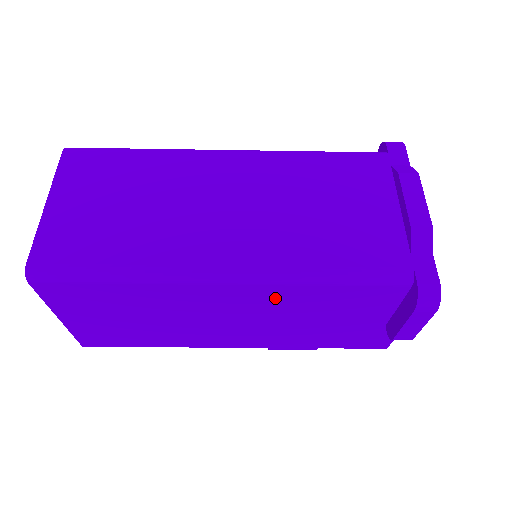
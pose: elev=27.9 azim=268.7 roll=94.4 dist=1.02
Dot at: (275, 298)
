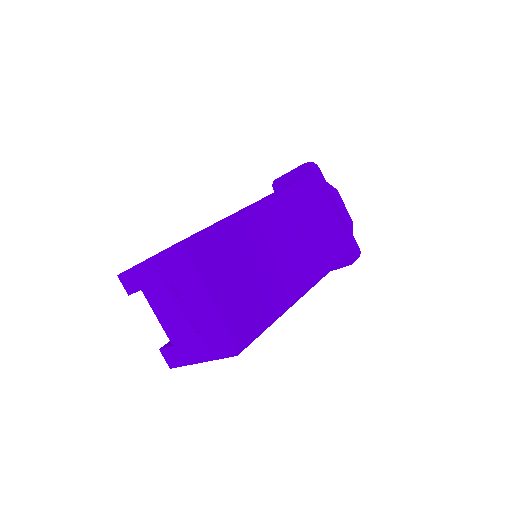
Dot at: occluded
